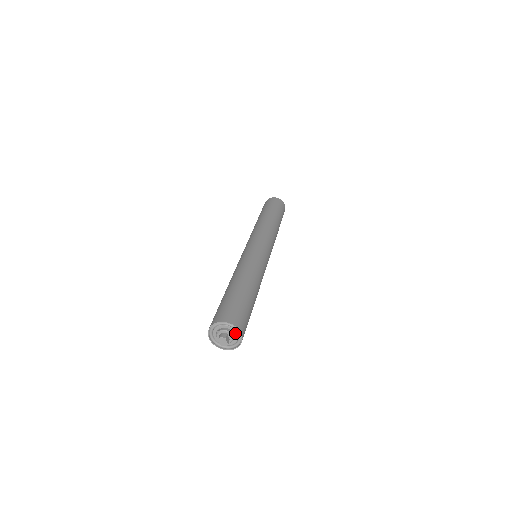
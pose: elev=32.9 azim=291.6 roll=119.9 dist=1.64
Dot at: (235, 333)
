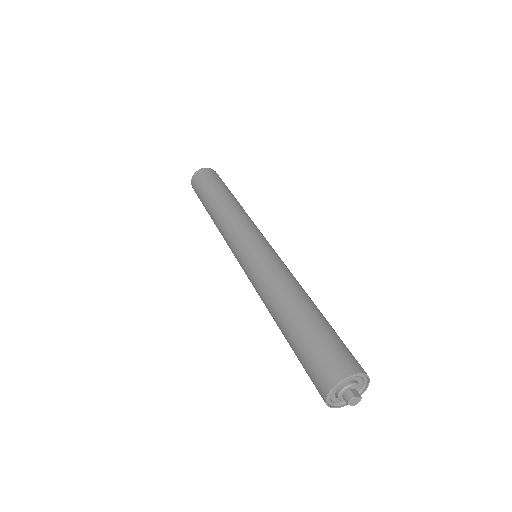
Dot at: (355, 379)
